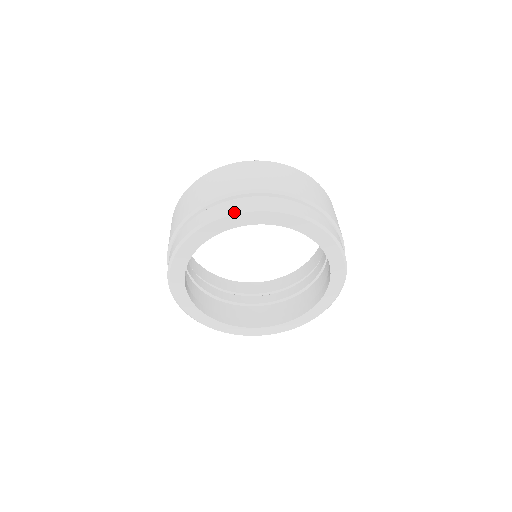
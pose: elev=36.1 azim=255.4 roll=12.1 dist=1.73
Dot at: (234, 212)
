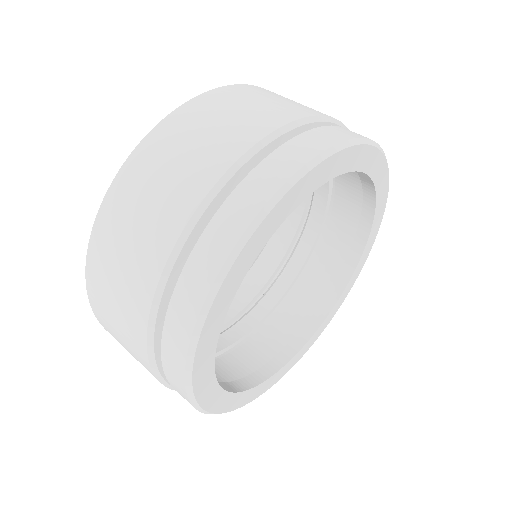
Dot at: (309, 166)
